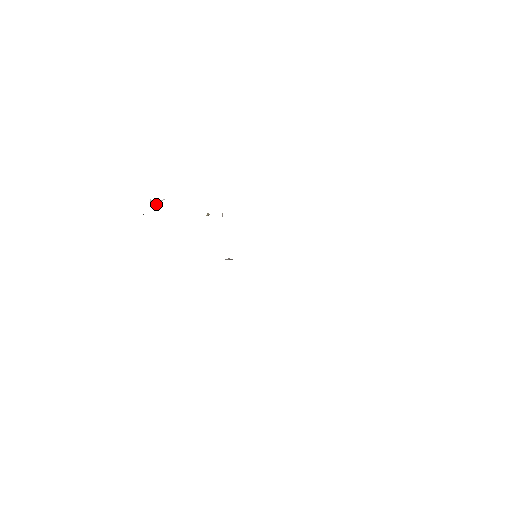
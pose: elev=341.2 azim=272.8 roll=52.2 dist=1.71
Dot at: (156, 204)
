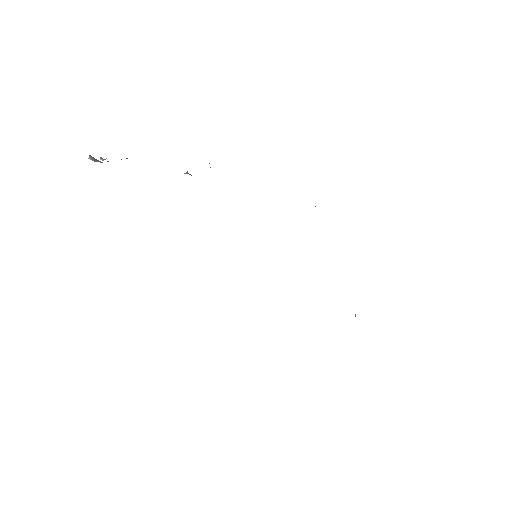
Dot at: (105, 159)
